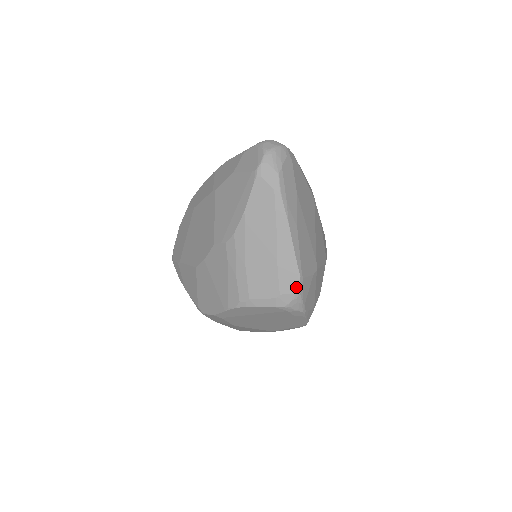
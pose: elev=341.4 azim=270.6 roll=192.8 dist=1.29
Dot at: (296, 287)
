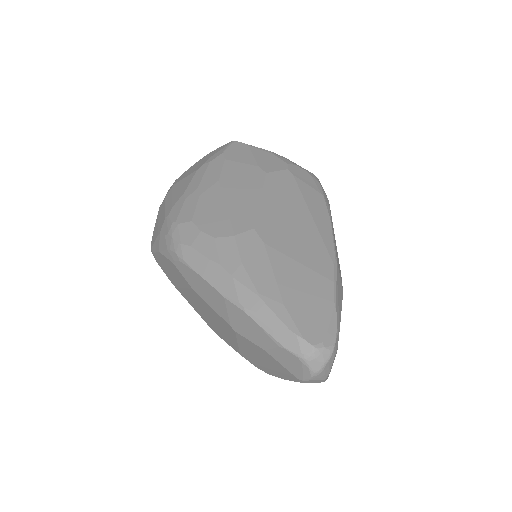
Dot at: occluded
